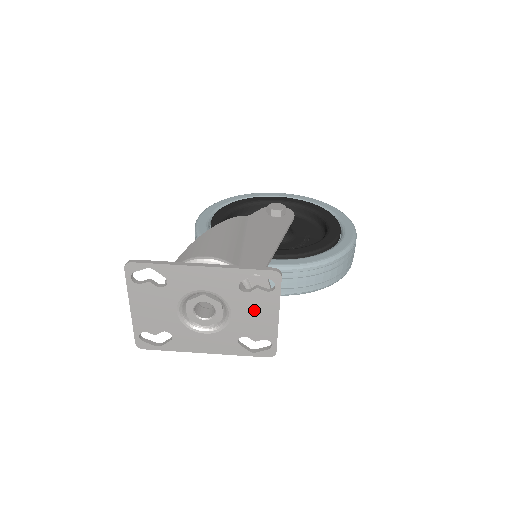
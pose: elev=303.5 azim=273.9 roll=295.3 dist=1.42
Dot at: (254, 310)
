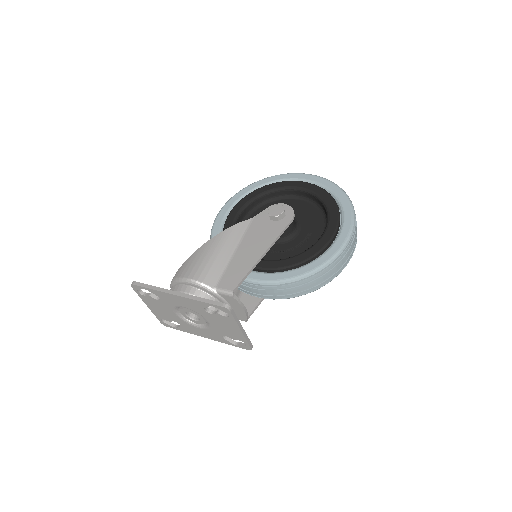
Dot at: (223, 324)
